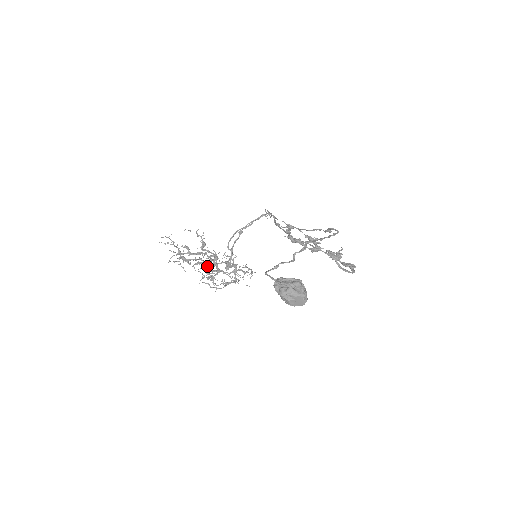
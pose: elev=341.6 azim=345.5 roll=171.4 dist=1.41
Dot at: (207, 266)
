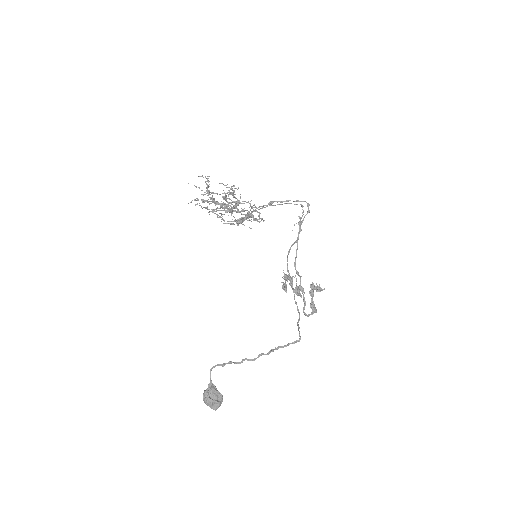
Dot at: occluded
